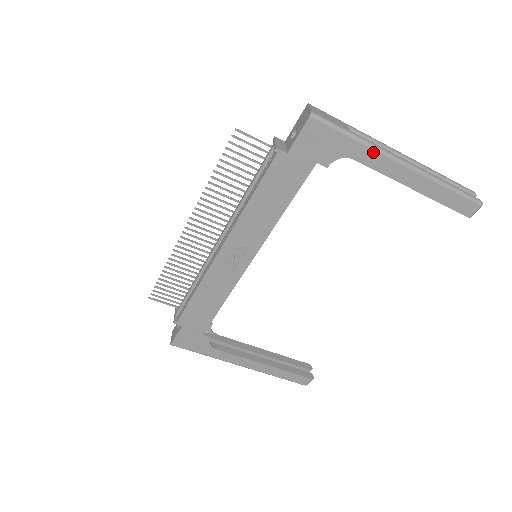
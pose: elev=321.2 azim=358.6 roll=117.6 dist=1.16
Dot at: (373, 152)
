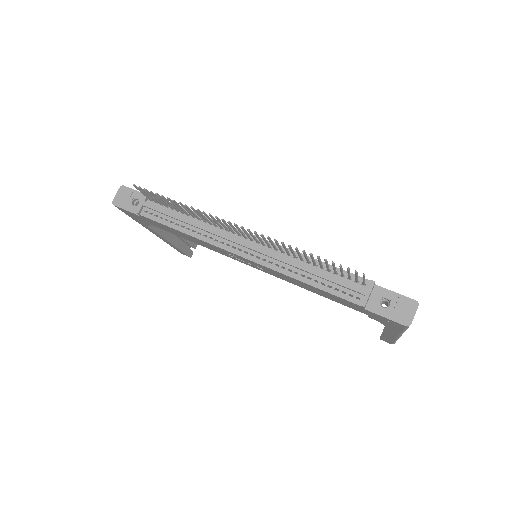
Dot at: (398, 333)
